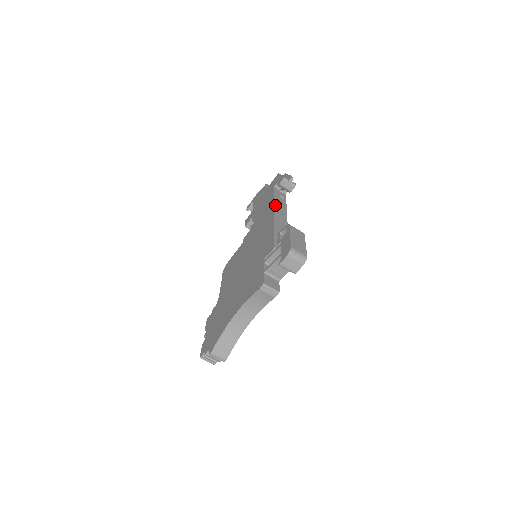
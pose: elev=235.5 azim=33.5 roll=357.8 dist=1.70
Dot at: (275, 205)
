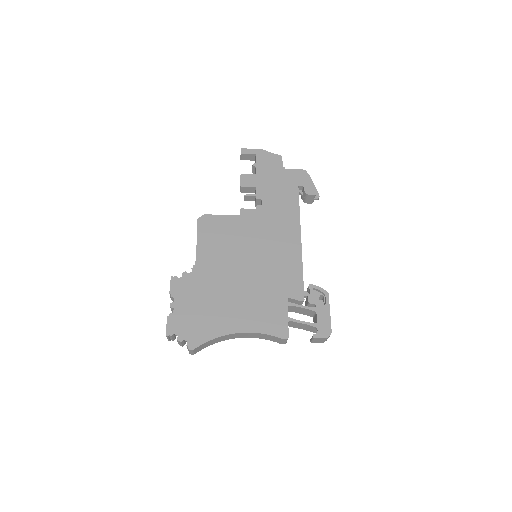
Dot at: occluded
